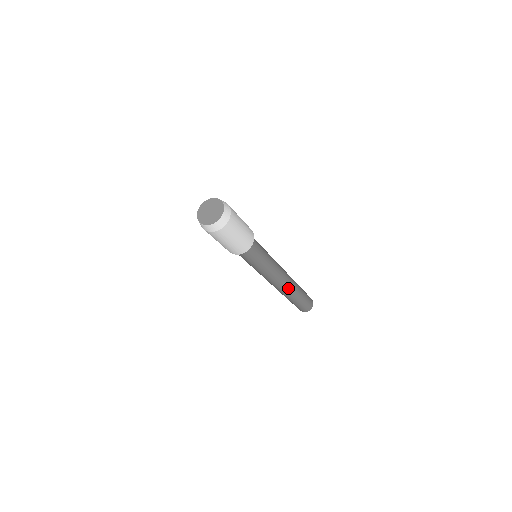
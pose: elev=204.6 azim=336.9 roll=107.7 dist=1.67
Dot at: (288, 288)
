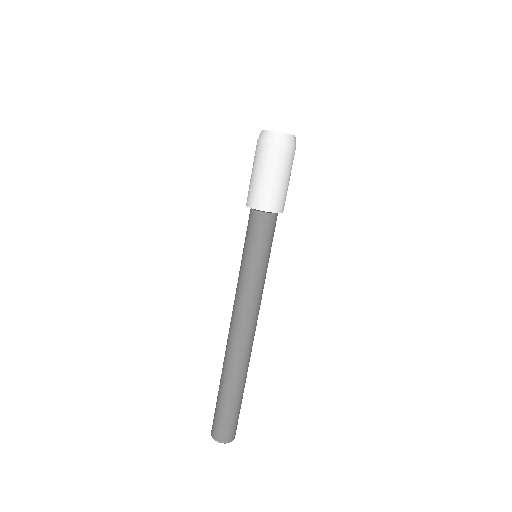
Dot at: (238, 351)
